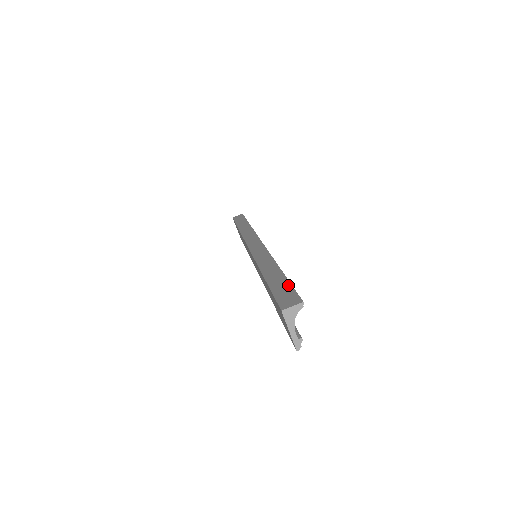
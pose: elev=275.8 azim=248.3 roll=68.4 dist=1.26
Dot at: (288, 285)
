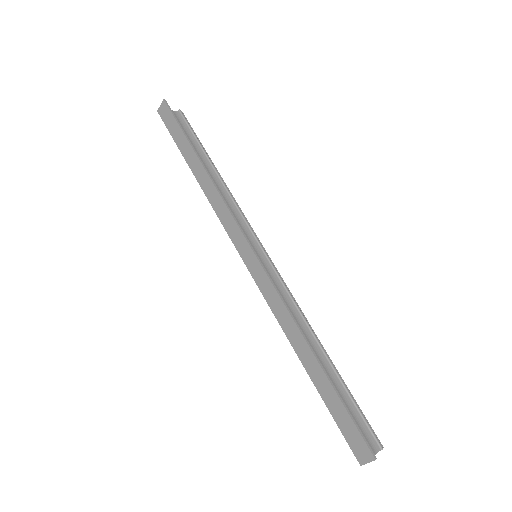
Dot at: (345, 413)
